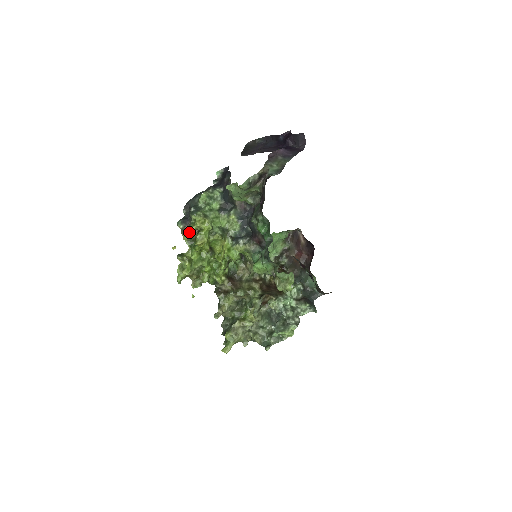
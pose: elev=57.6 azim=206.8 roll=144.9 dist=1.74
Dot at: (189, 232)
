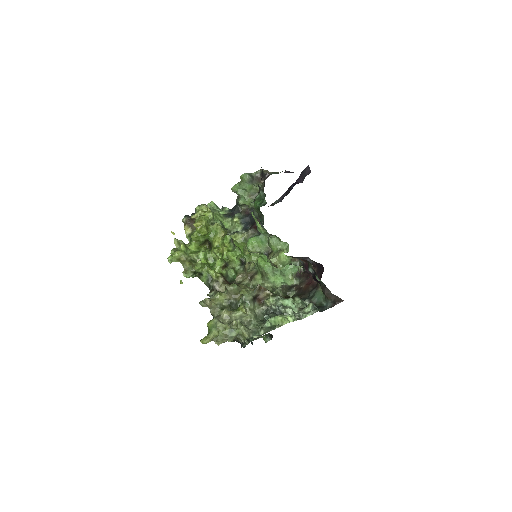
Dot at: (191, 225)
